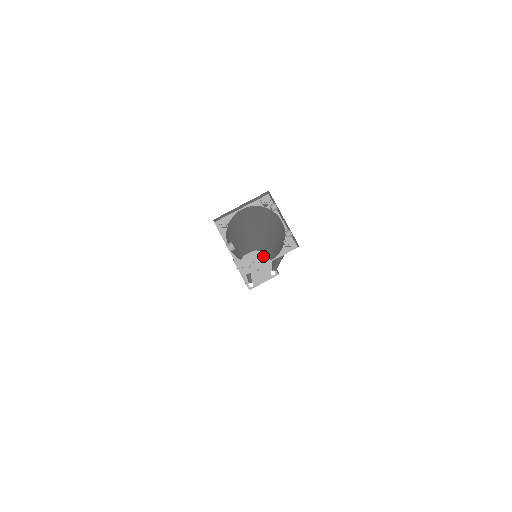
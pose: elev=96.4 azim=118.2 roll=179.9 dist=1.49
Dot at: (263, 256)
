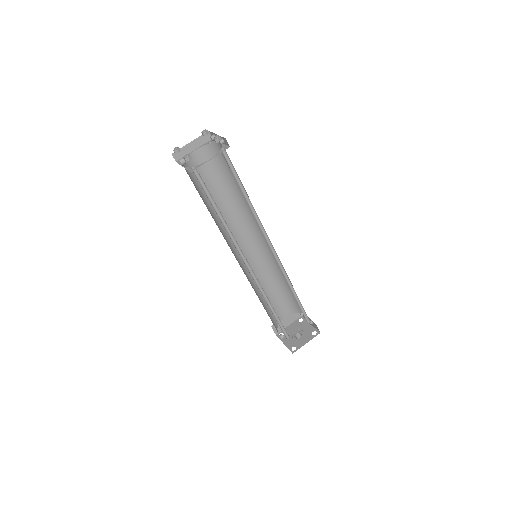
Dot at: (303, 323)
